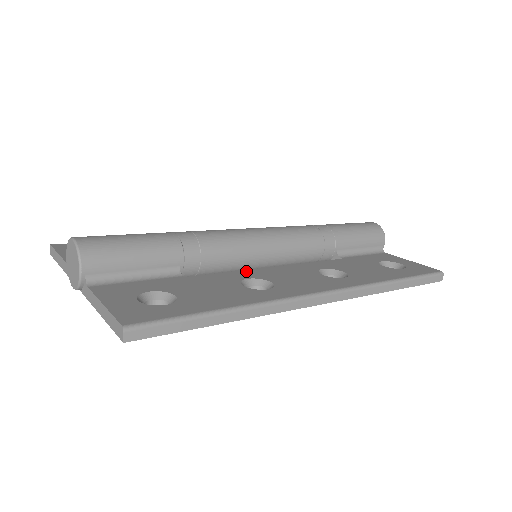
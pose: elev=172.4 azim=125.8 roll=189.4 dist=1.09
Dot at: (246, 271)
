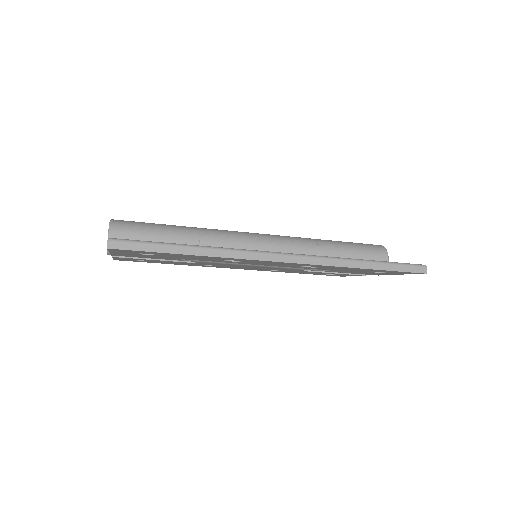
Dot at: occluded
